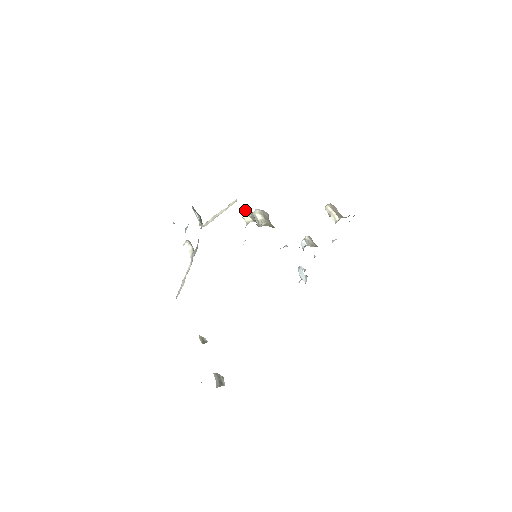
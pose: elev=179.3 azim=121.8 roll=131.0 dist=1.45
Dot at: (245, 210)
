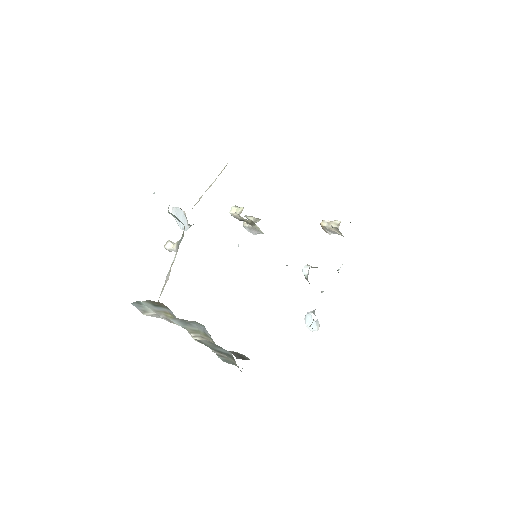
Dot at: (235, 206)
